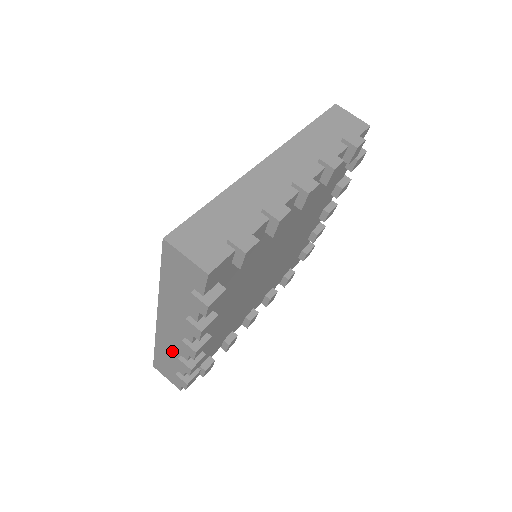
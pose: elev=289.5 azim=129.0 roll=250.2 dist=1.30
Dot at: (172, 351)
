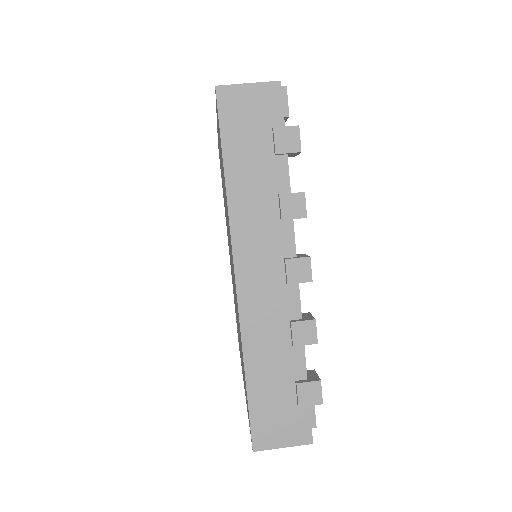
Dot at: (274, 333)
